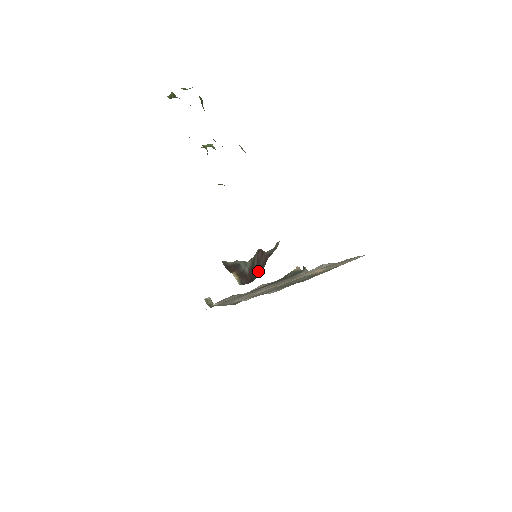
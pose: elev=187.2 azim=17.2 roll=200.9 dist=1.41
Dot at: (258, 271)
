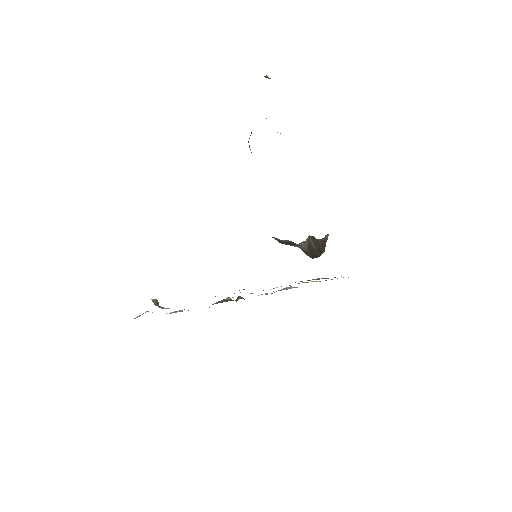
Dot at: (320, 250)
